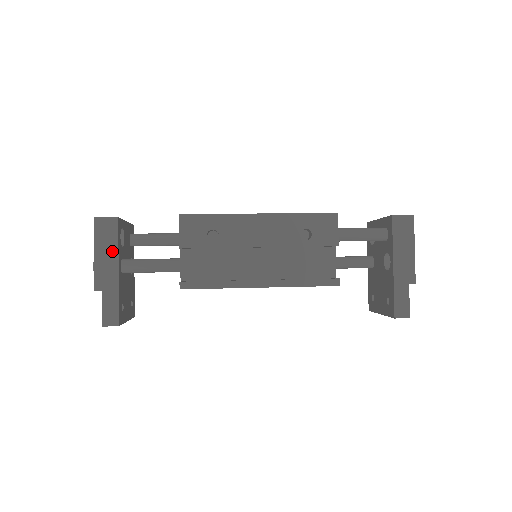
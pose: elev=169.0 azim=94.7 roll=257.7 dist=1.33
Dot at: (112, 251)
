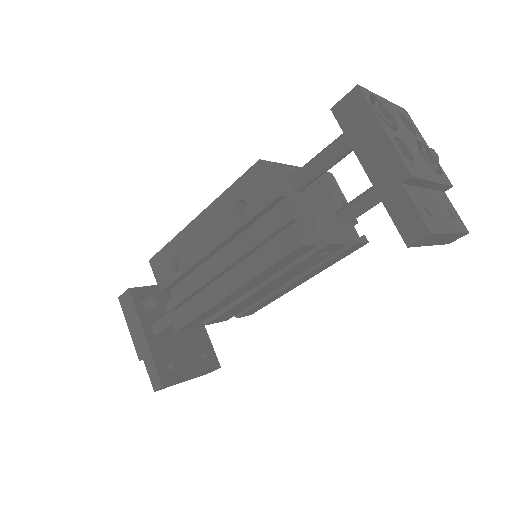
Dot at: (136, 320)
